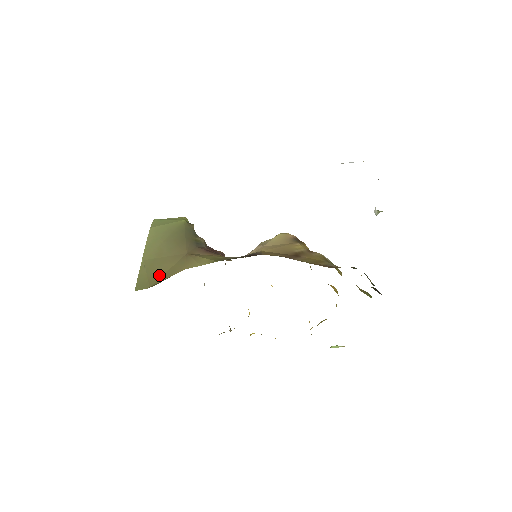
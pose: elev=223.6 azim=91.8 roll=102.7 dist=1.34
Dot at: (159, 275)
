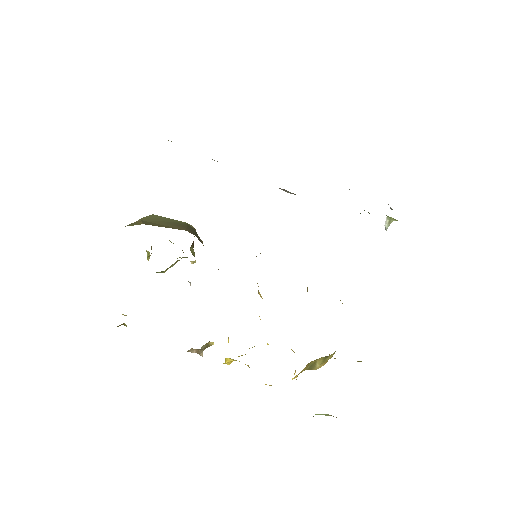
Dot at: (155, 225)
